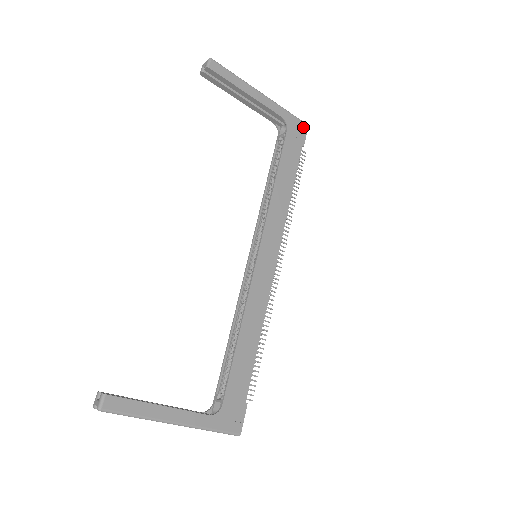
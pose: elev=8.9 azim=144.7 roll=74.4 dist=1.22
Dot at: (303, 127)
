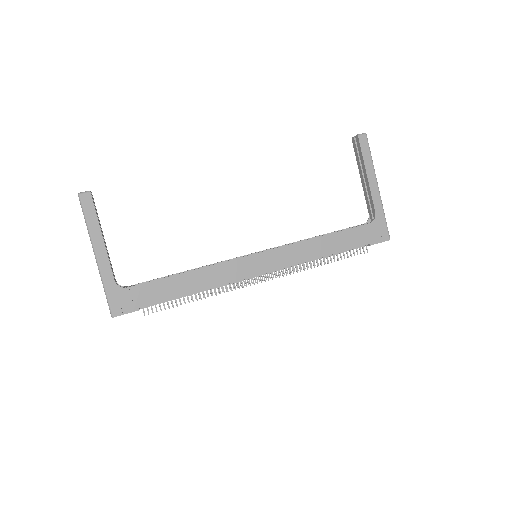
Dot at: (385, 236)
